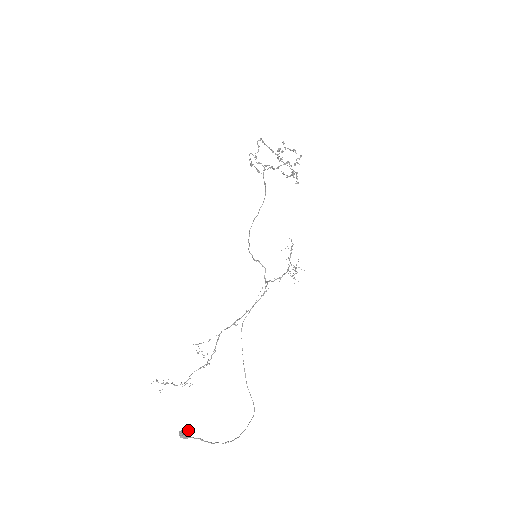
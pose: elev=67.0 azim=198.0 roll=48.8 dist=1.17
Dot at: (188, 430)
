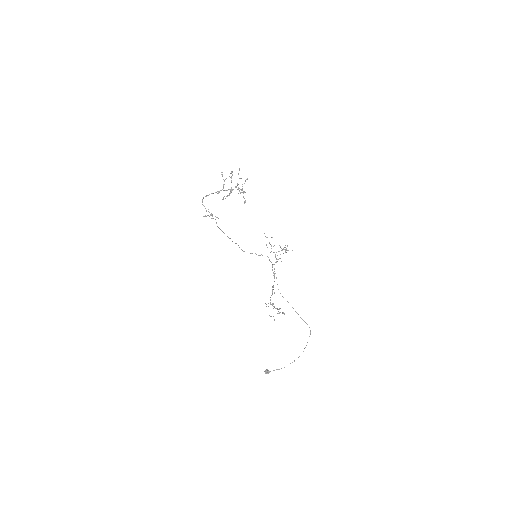
Dot at: (266, 371)
